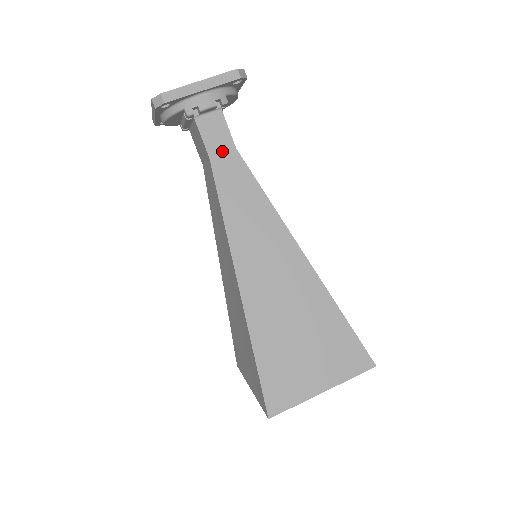
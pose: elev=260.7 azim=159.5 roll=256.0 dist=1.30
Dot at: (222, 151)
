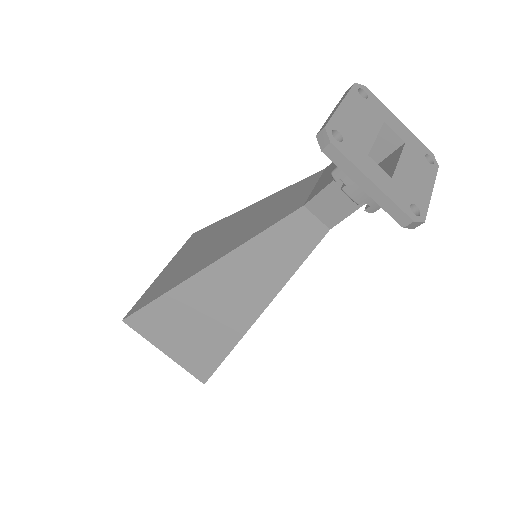
Dot at: (319, 216)
